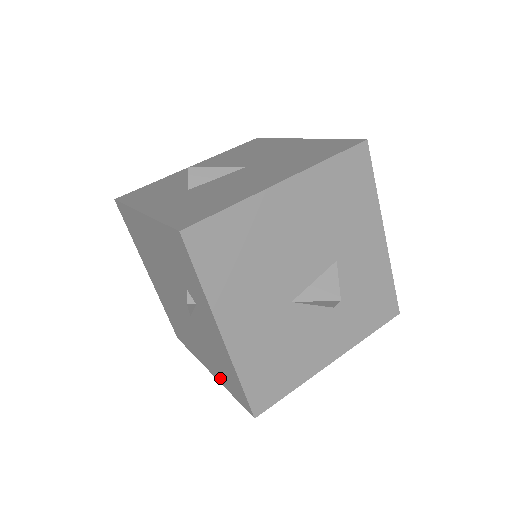
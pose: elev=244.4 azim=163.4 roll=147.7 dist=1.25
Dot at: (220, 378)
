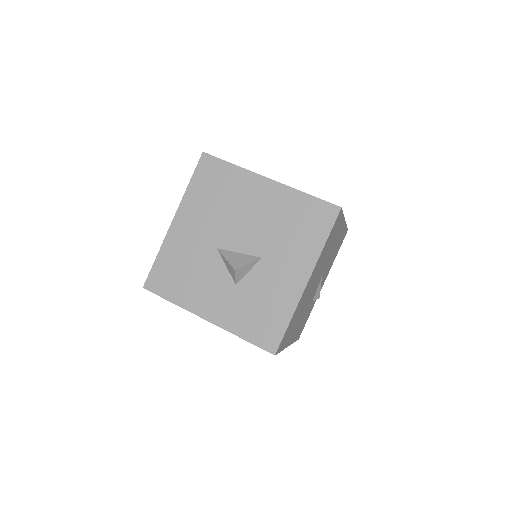
Dot at: occluded
